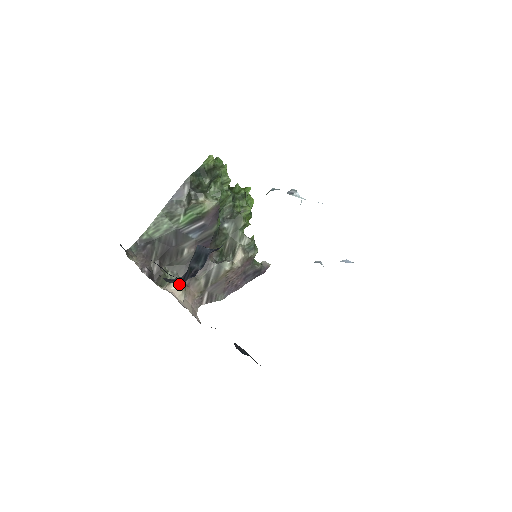
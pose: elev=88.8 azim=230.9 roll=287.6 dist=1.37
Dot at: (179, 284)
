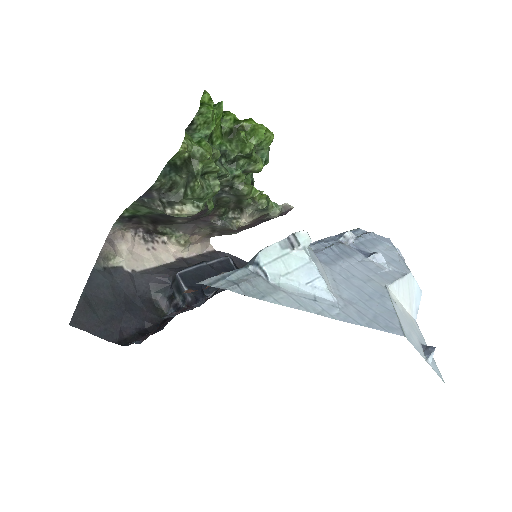
Dot at: (164, 306)
